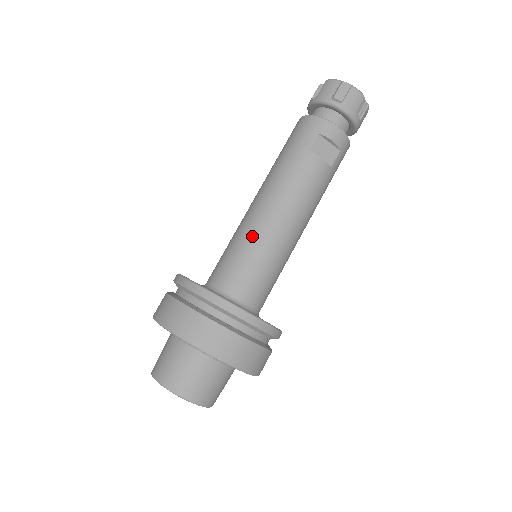
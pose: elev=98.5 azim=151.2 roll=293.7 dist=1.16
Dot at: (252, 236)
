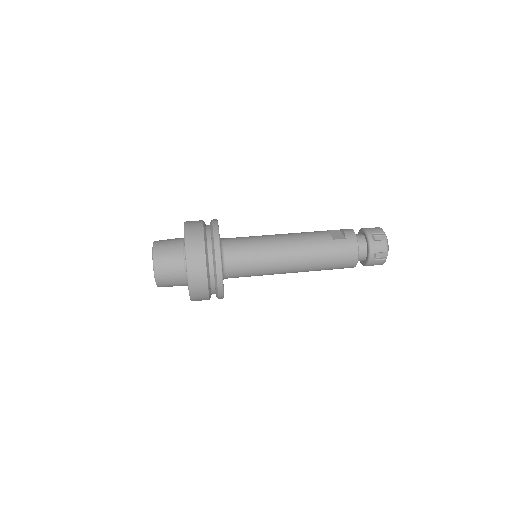
Dot at: occluded
